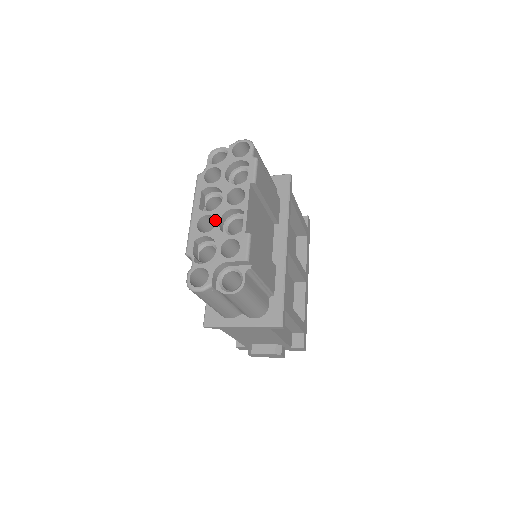
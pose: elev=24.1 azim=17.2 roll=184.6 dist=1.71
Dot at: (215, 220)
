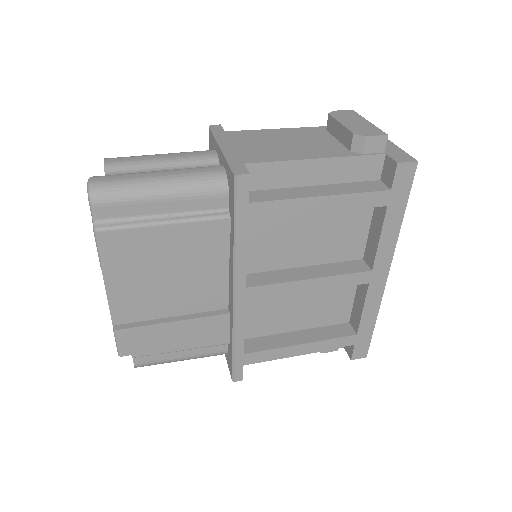
Dot at: occluded
